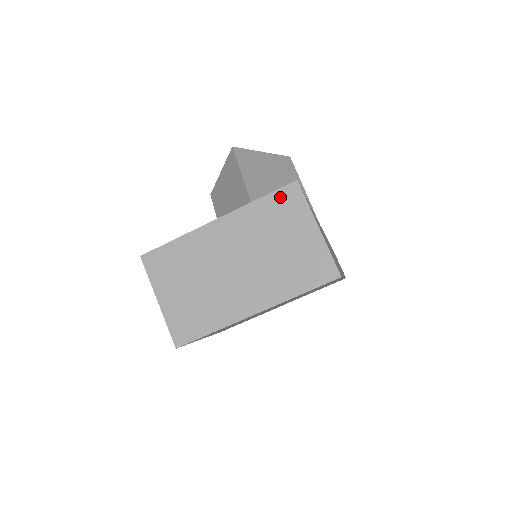
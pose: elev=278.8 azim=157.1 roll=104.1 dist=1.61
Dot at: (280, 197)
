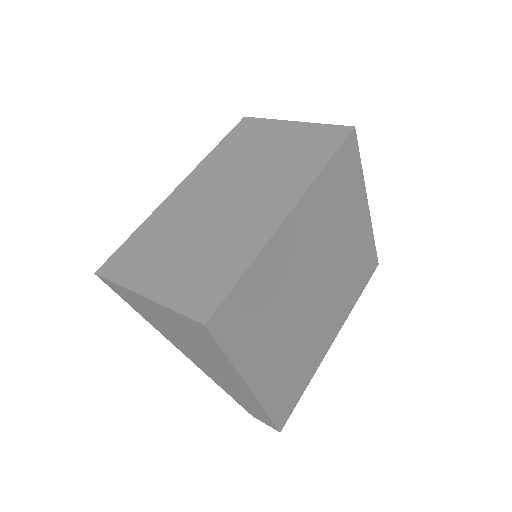
Dot at: (237, 133)
